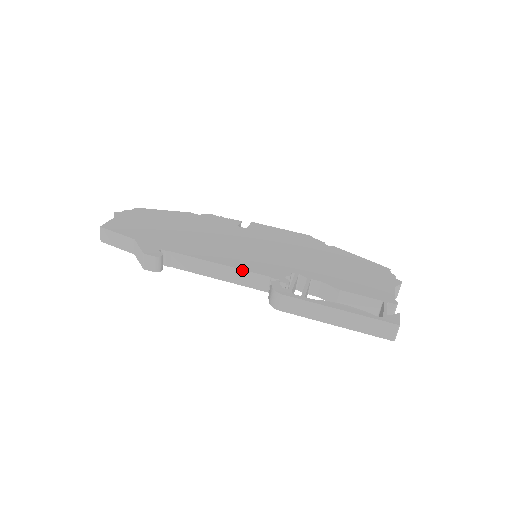
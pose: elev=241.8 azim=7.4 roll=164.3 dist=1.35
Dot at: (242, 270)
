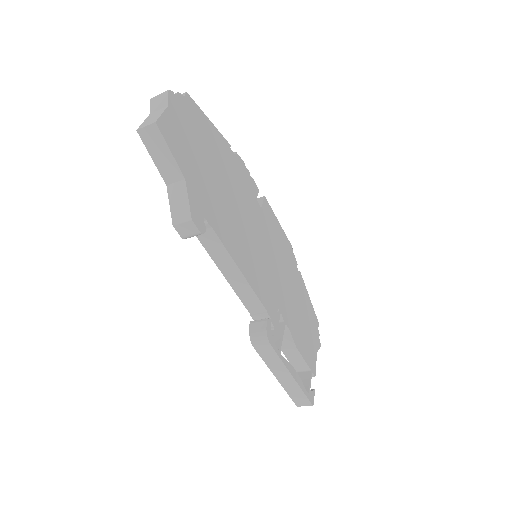
Dot at: (253, 290)
